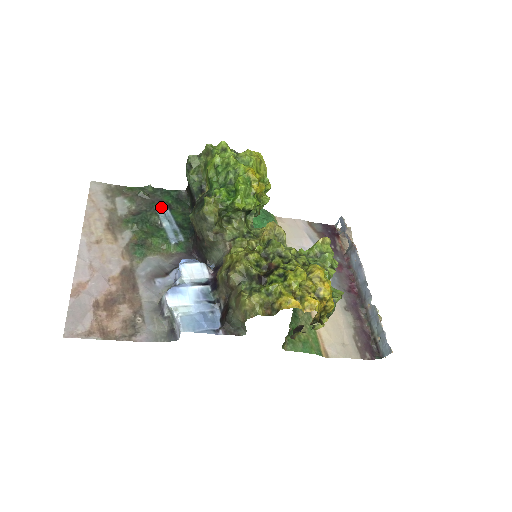
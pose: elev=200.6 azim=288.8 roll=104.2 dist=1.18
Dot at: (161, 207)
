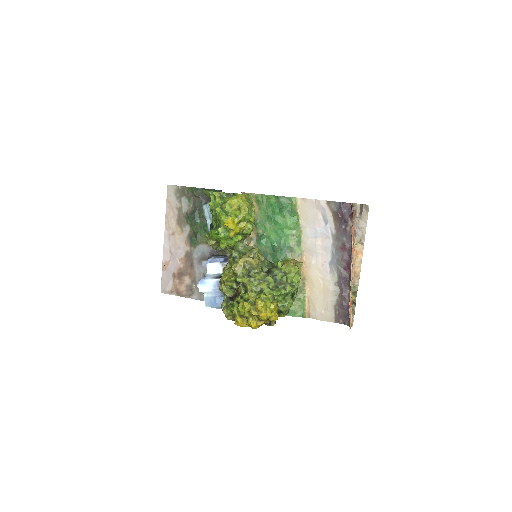
Dot at: (206, 206)
